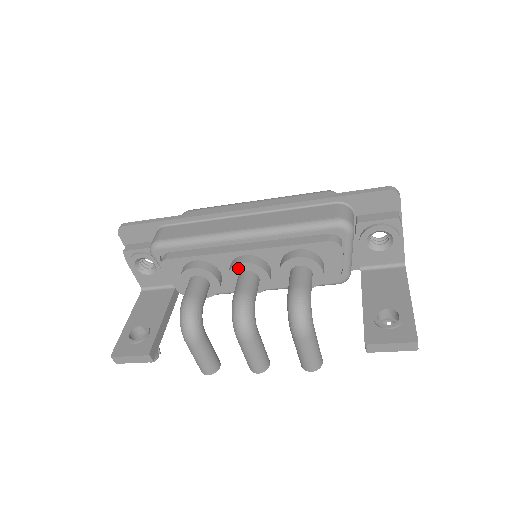
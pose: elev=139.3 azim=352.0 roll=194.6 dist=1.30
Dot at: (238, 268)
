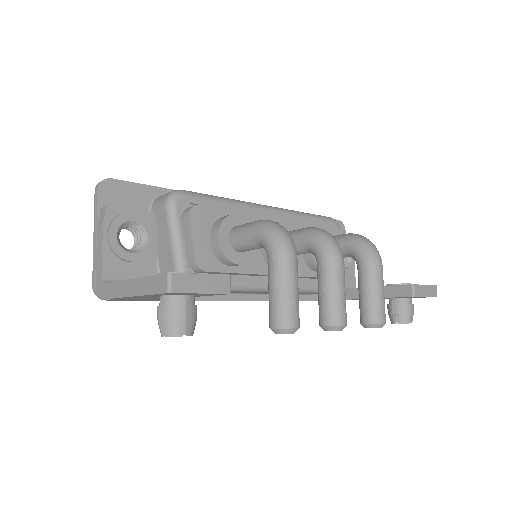
Dot at: occluded
